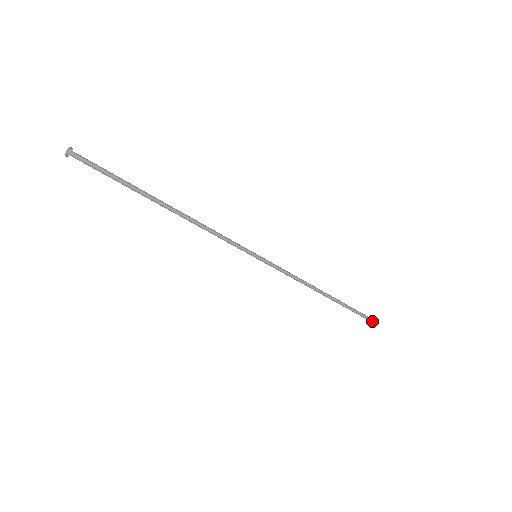
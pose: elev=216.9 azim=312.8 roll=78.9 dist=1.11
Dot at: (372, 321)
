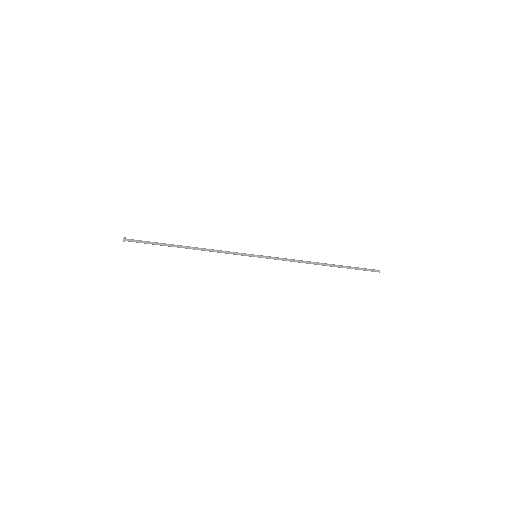
Dot at: (375, 271)
